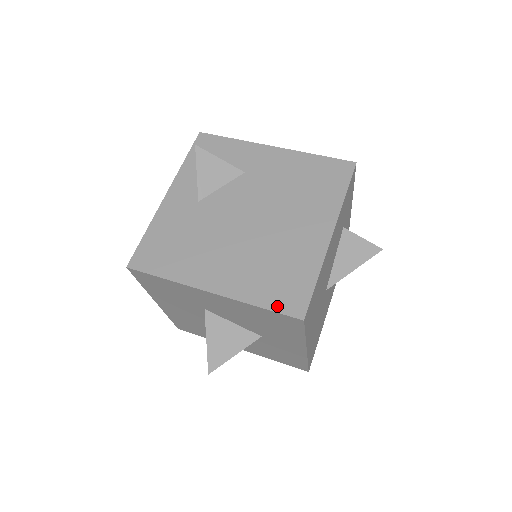
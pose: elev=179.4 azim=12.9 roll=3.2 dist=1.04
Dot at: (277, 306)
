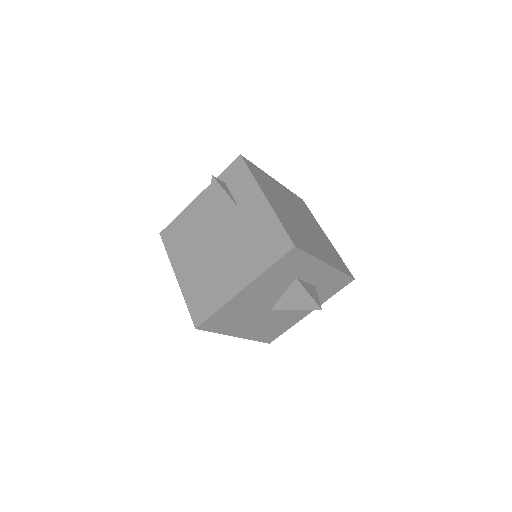
Dot at: (192, 311)
